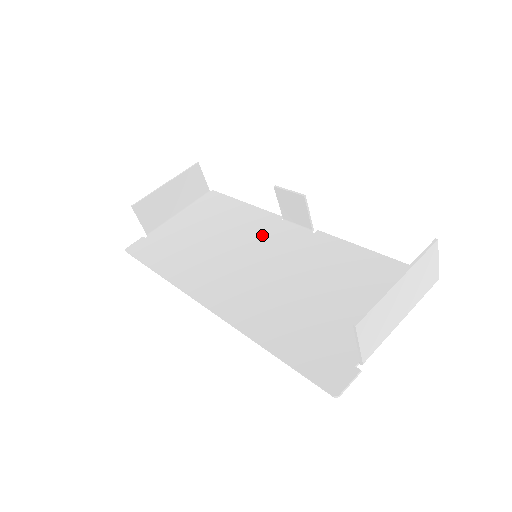
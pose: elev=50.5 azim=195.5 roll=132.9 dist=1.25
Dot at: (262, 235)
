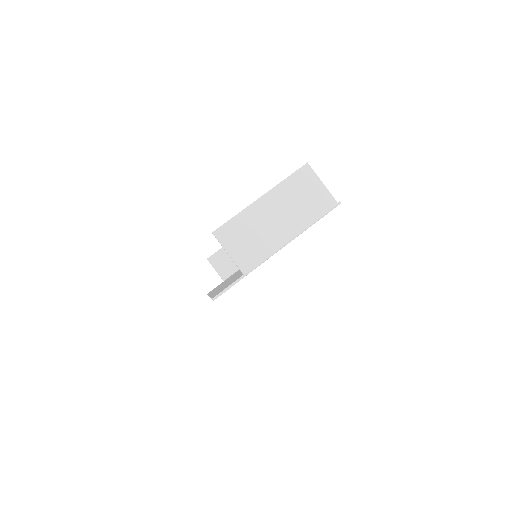
Dot at: occluded
